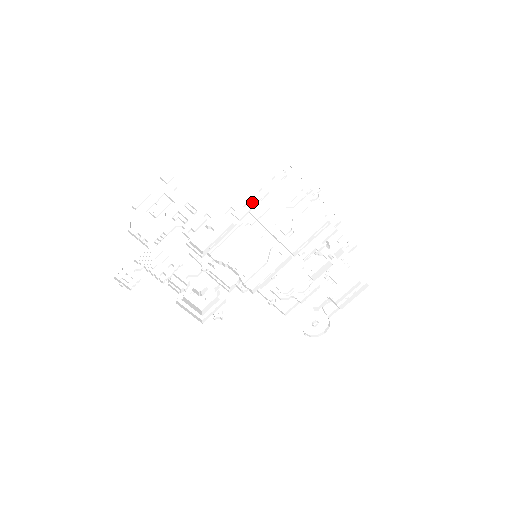
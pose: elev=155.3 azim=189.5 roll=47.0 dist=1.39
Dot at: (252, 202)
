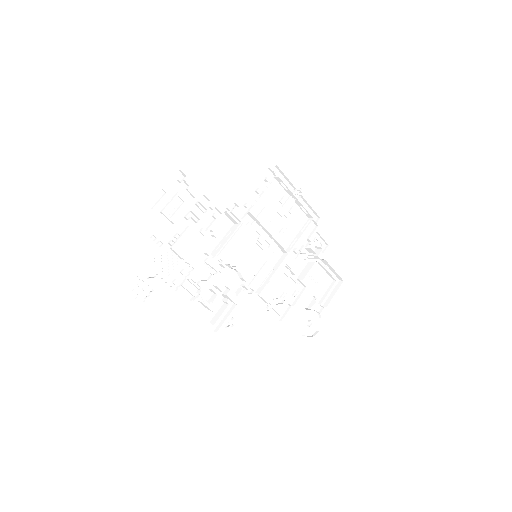
Dot at: (250, 202)
